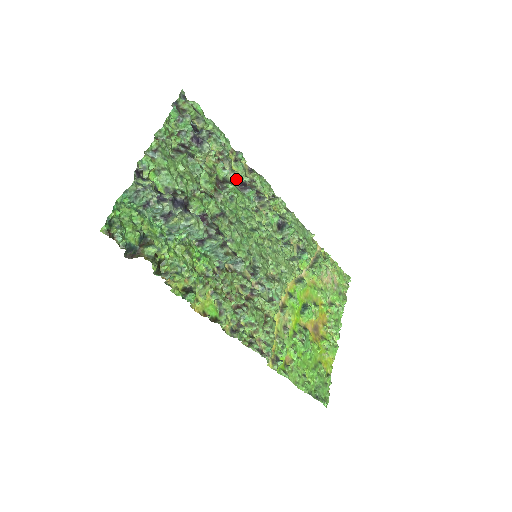
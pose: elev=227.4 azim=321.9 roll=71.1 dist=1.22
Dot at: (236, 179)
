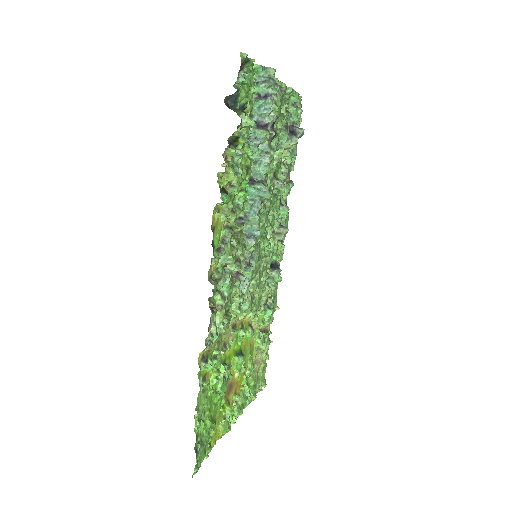
Dot at: (281, 192)
